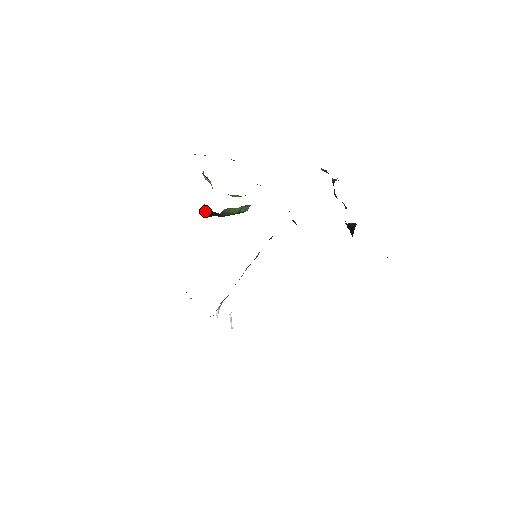
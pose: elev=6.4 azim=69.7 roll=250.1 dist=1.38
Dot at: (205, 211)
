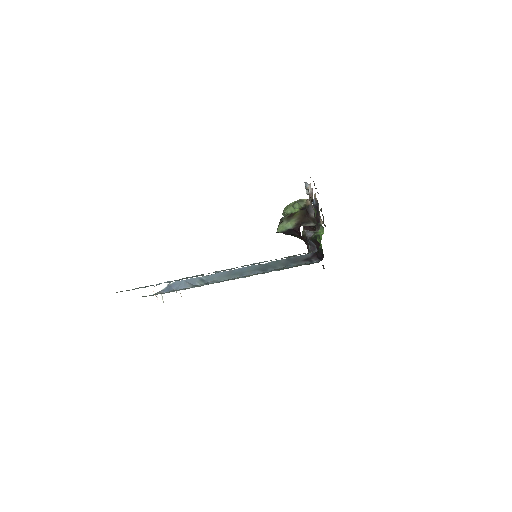
Dot at: (286, 231)
